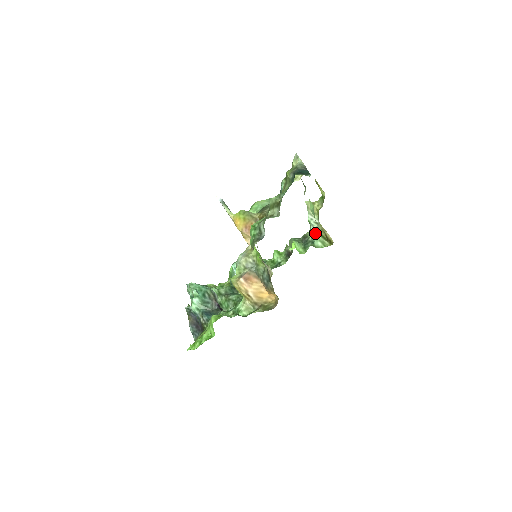
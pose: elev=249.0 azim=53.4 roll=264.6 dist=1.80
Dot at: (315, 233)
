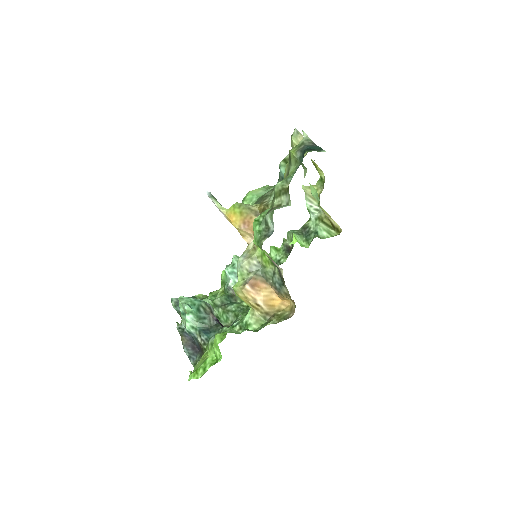
Dot at: (317, 222)
